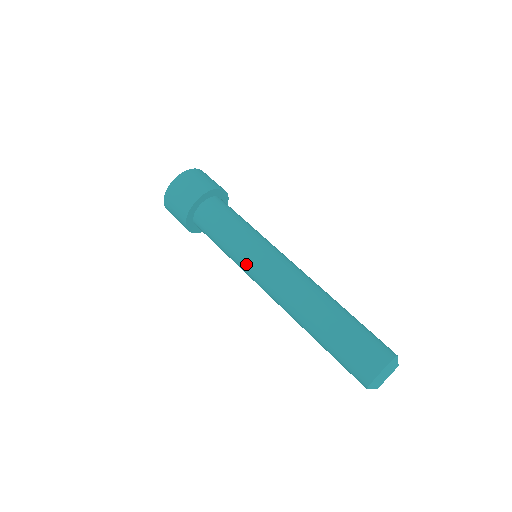
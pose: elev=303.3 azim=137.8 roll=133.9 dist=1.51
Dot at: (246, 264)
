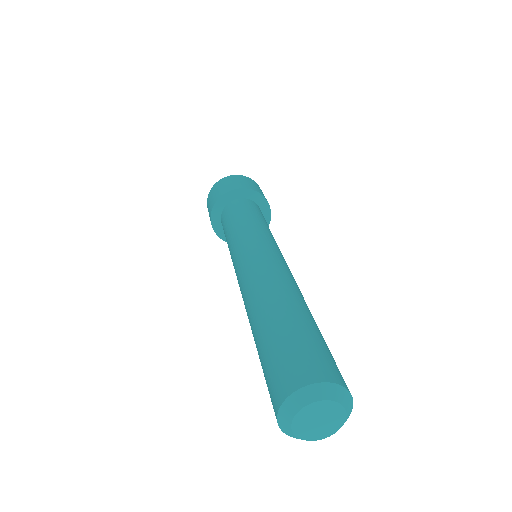
Dot at: occluded
